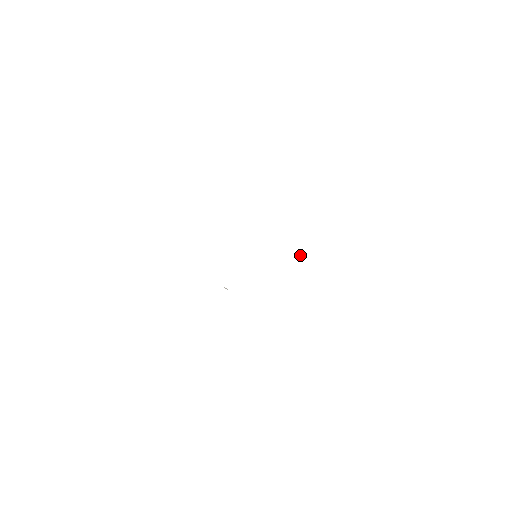
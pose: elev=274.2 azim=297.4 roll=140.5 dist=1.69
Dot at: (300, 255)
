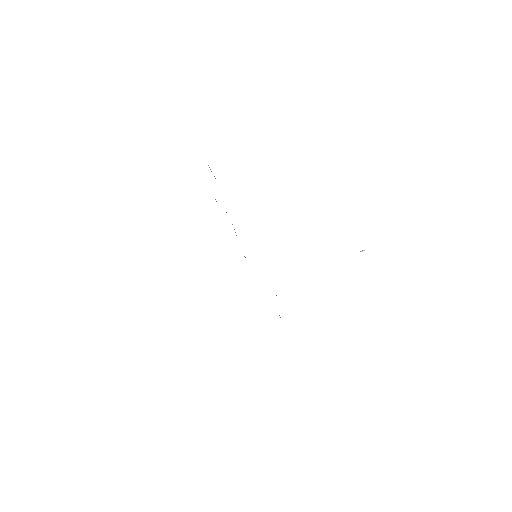
Dot at: (361, 251)
